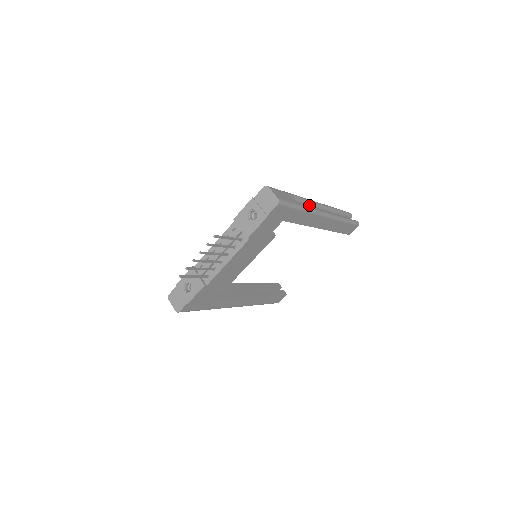
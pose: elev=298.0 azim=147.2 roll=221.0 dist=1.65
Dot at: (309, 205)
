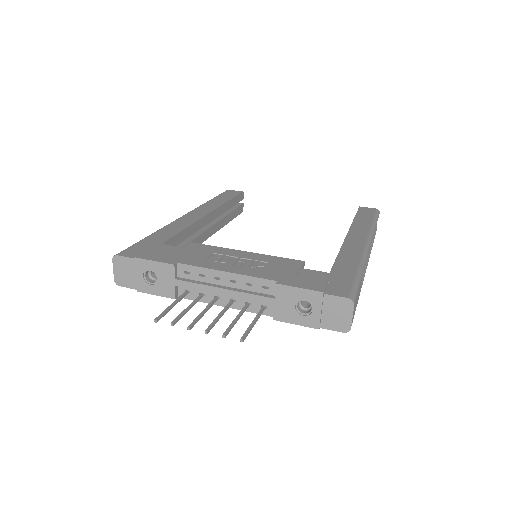
Dot at: occluded
